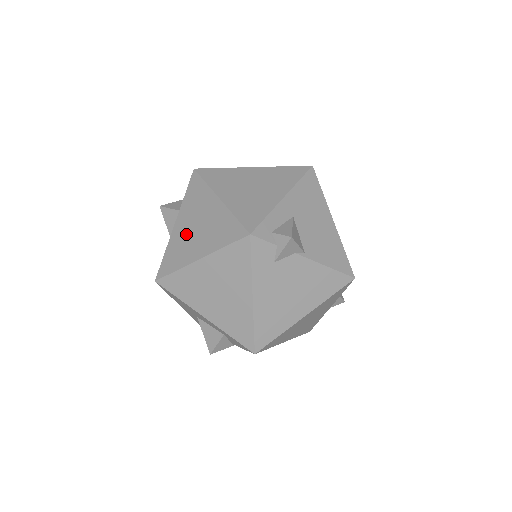
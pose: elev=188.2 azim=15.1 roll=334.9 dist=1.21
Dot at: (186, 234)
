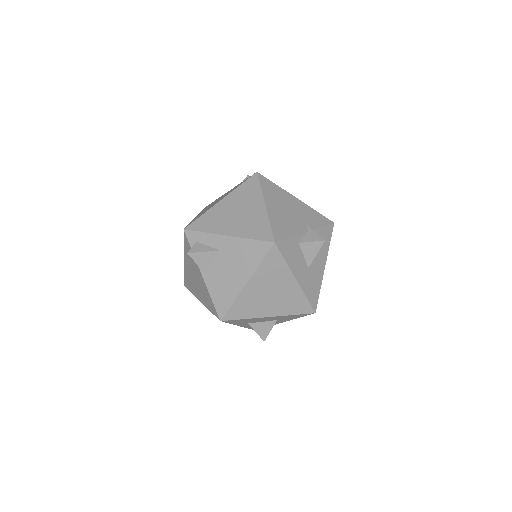
Dot at: occluded
